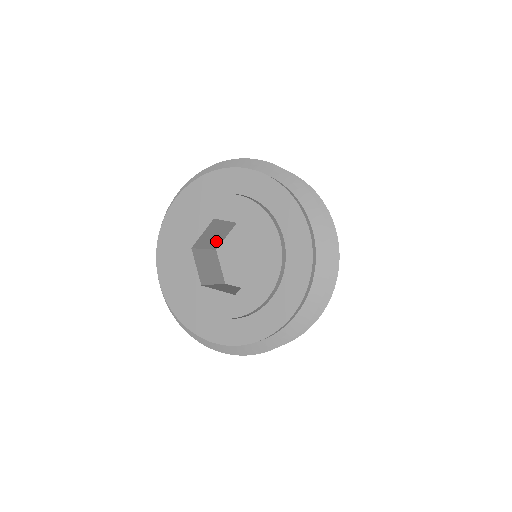
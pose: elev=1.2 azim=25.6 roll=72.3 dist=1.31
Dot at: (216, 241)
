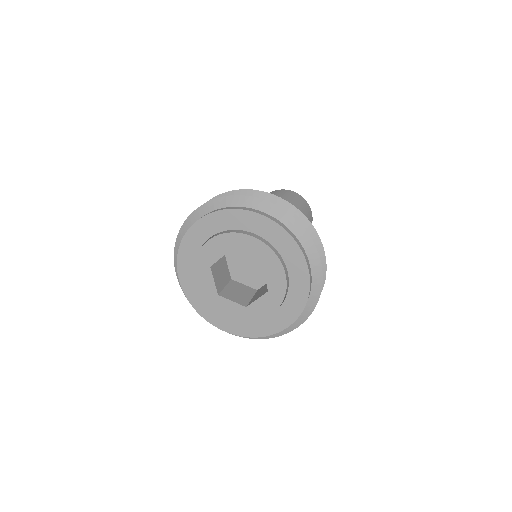
Dot at: occluded
